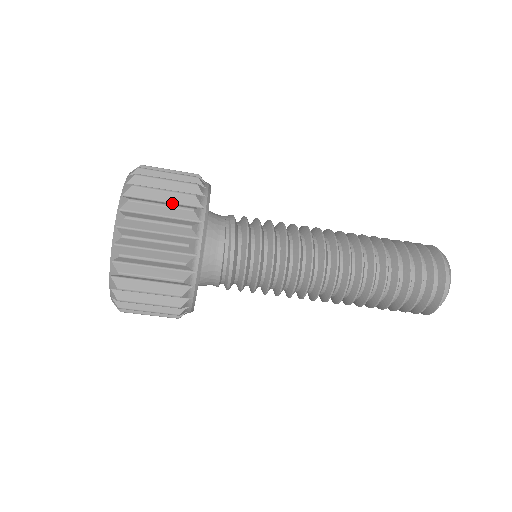
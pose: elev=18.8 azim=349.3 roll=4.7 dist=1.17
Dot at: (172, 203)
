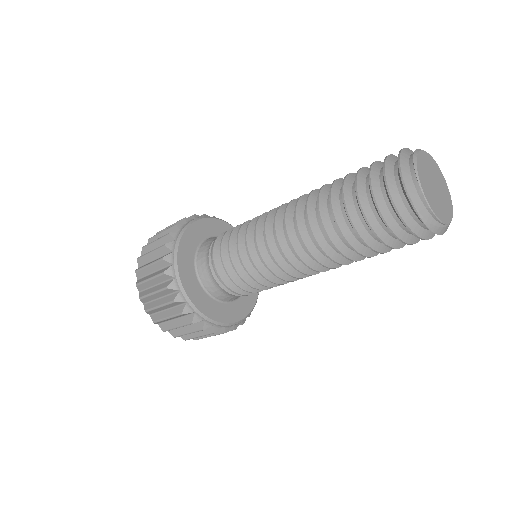
Dot at: occluded
